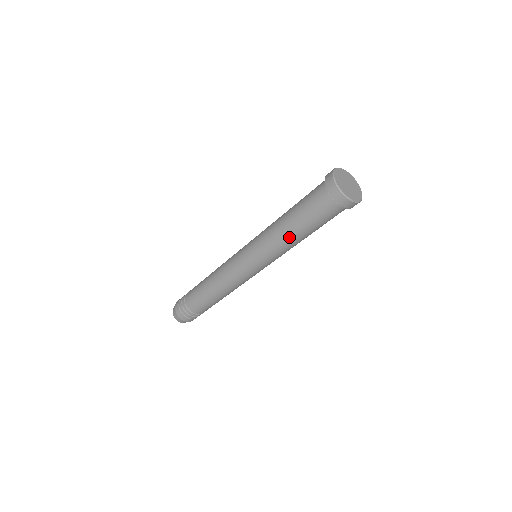
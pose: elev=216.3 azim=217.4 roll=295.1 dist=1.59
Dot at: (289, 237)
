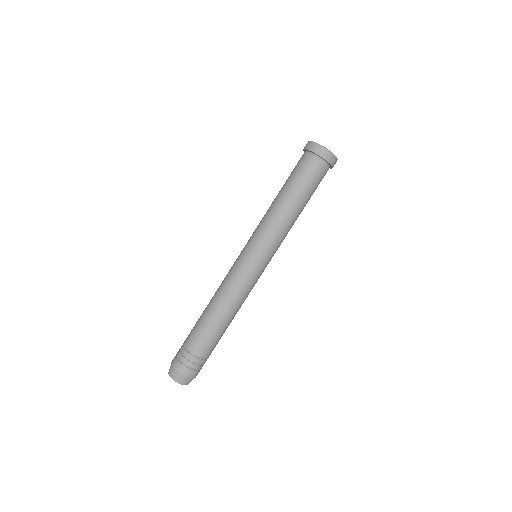
Dot at: (293, 213)
